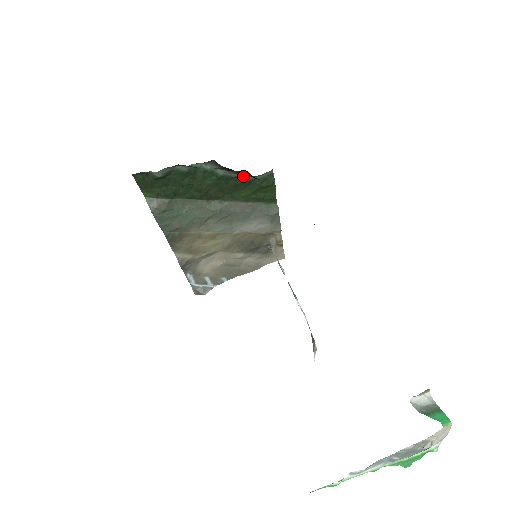
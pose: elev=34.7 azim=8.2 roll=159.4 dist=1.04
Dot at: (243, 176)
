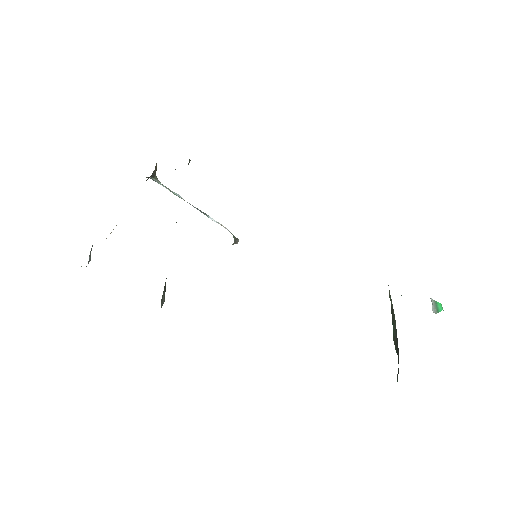
Dot at: occluded
